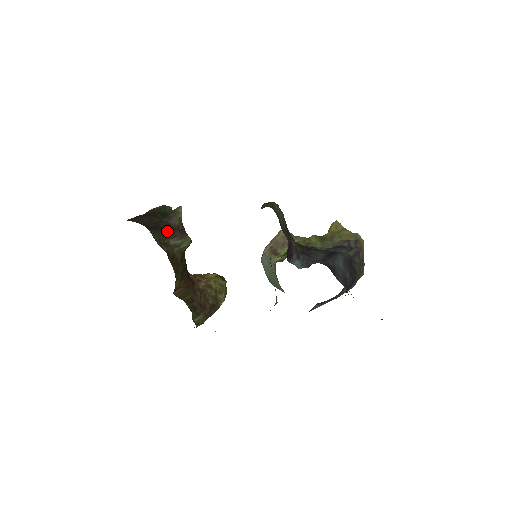
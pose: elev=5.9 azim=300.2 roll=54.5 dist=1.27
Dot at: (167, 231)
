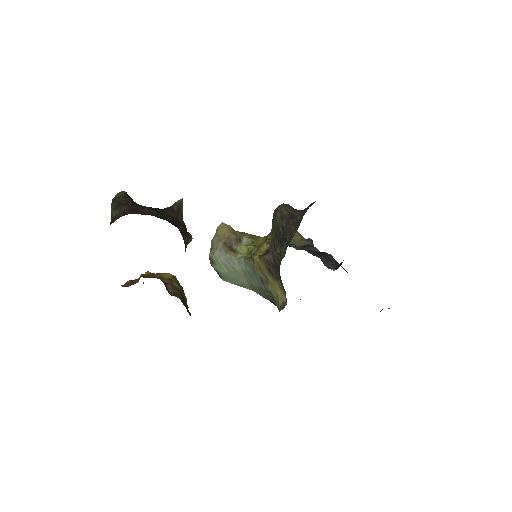
Dot at: (180, 229)
